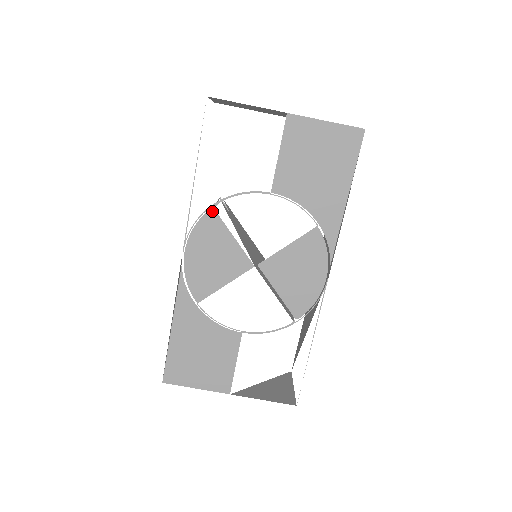
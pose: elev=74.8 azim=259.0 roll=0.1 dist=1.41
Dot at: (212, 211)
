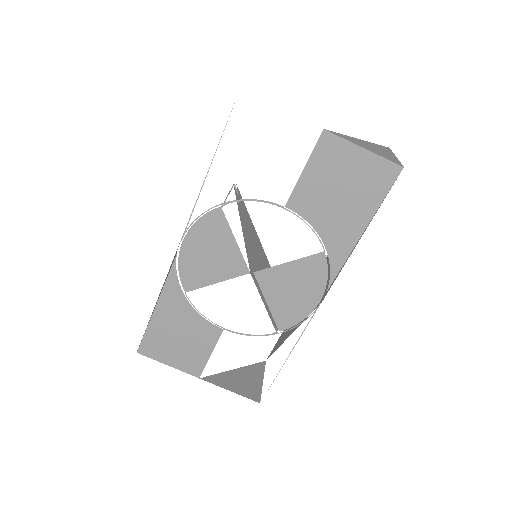
Dot at: (219, 210)
